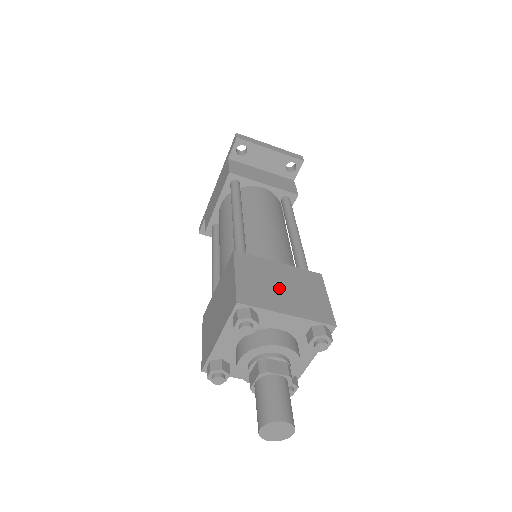
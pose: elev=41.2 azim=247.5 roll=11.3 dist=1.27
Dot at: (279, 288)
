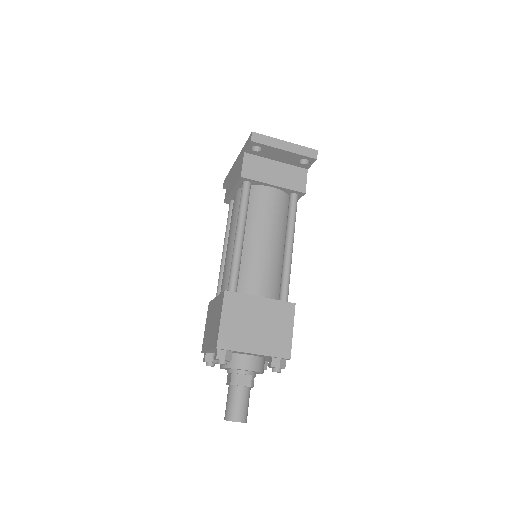
Dot at: (254, 327)
